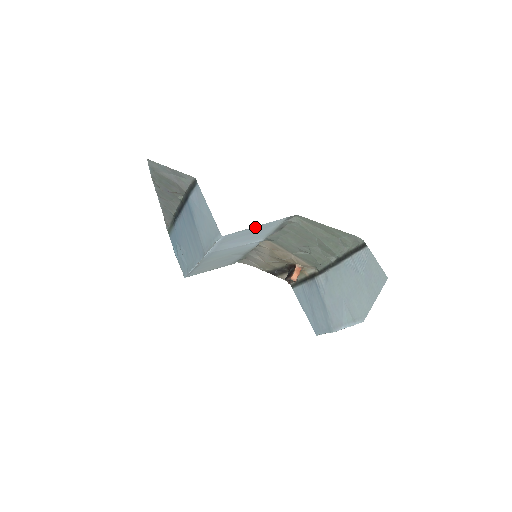
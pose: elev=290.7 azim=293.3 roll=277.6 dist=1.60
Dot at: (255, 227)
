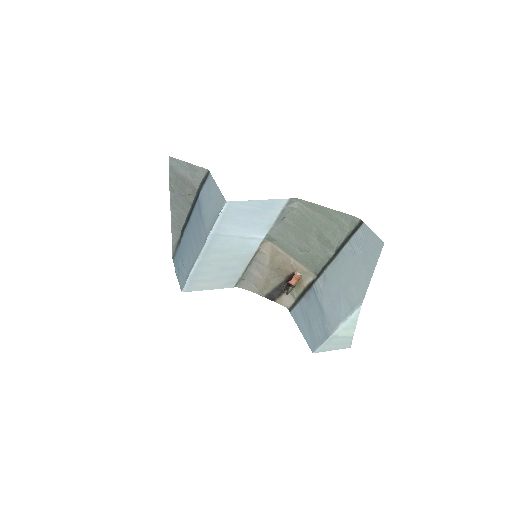
Dot at: (258, 202)
